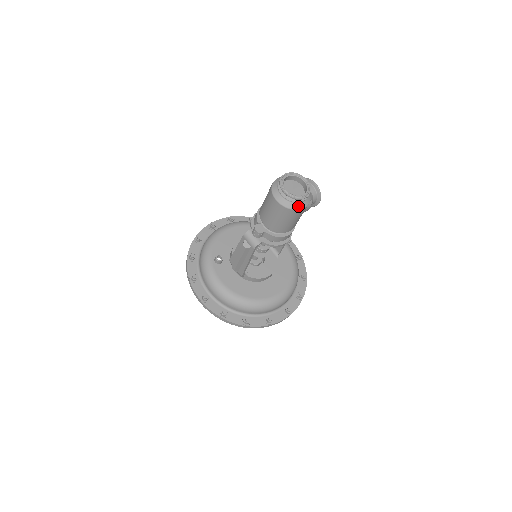
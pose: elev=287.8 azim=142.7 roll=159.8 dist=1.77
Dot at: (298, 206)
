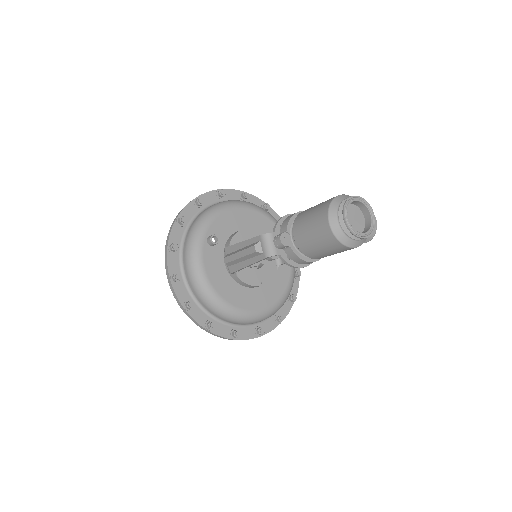
Dot at: (350, 243)
